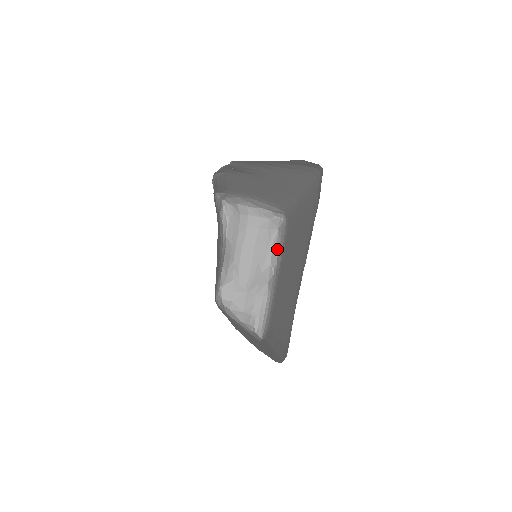
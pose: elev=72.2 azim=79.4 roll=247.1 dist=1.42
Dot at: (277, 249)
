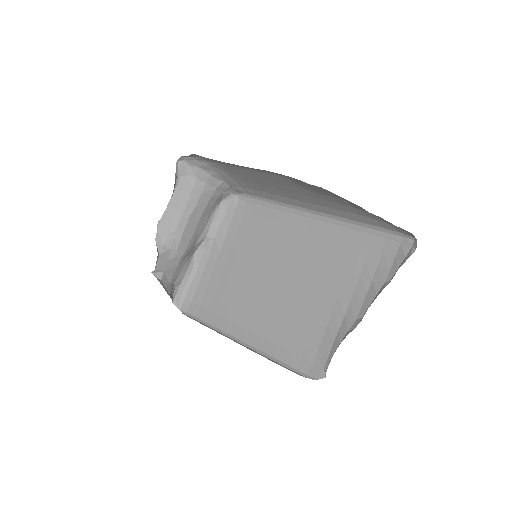
Dot at: (218, 223)
